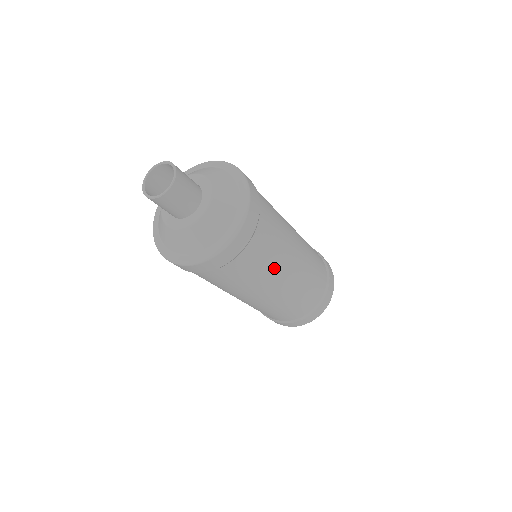
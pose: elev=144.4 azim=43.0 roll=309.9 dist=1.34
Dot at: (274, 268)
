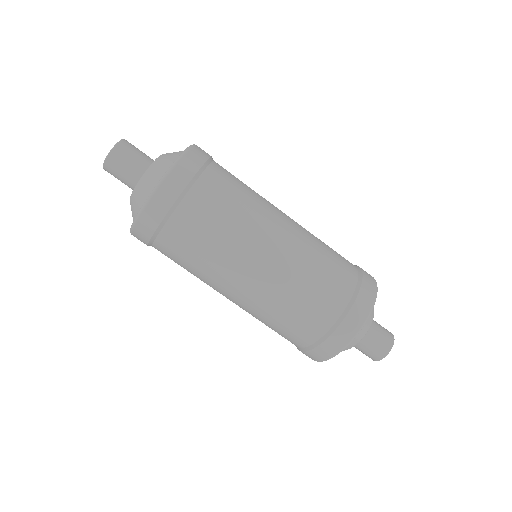
Dot at: (240, 231)
